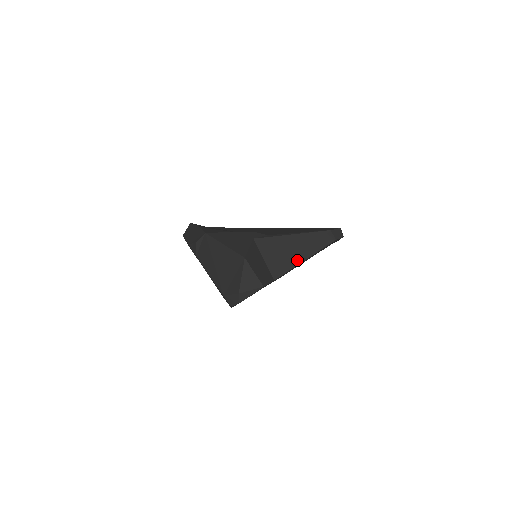
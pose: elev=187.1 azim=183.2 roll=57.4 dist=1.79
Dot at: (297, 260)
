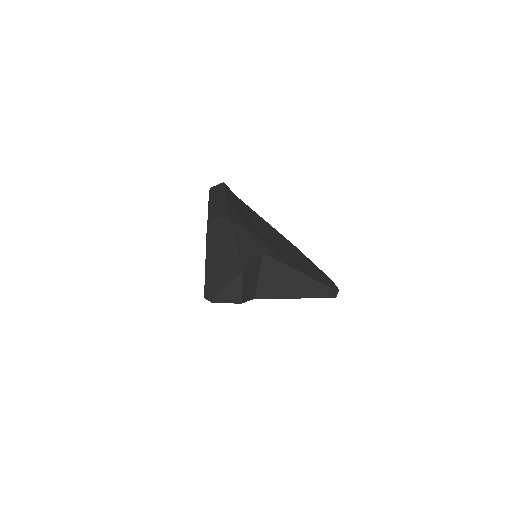
Dot at: (285, 294)
